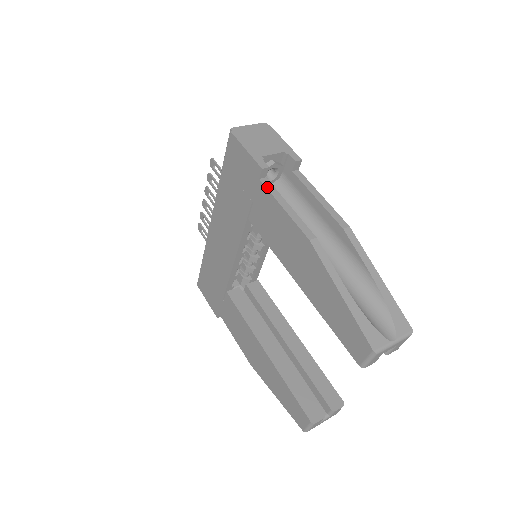
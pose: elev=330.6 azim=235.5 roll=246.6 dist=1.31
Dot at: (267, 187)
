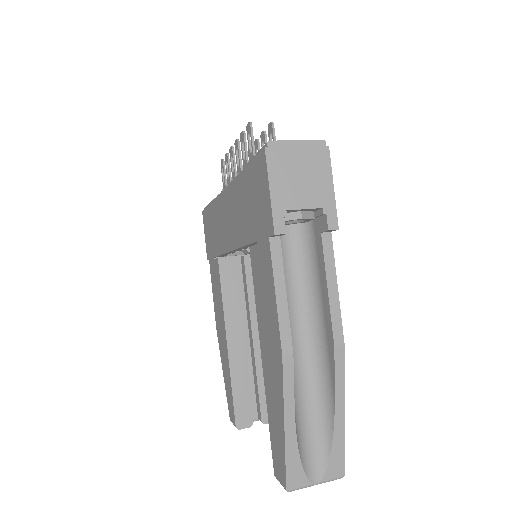
Dot at: (272, 255)
